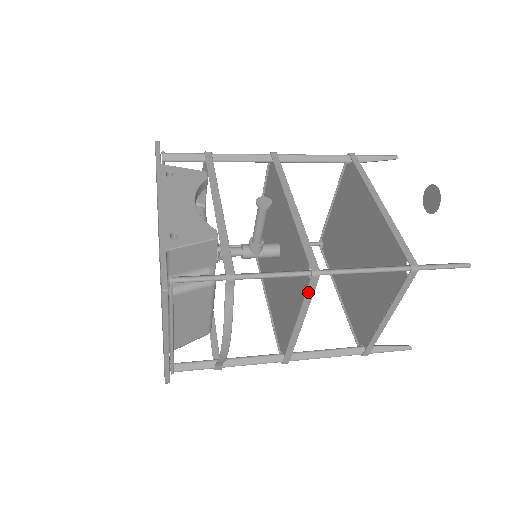
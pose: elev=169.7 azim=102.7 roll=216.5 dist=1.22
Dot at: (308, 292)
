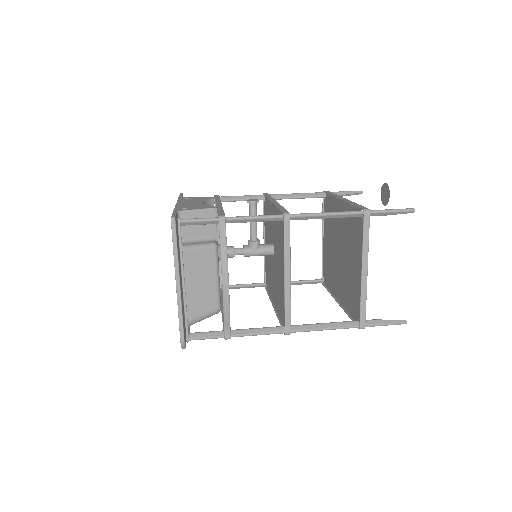
Dot at: (285, 235)
